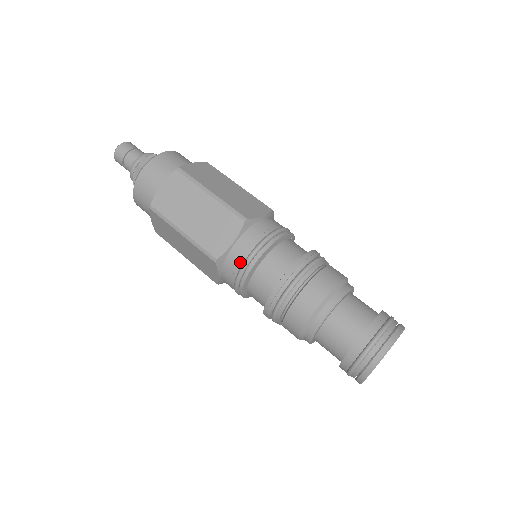
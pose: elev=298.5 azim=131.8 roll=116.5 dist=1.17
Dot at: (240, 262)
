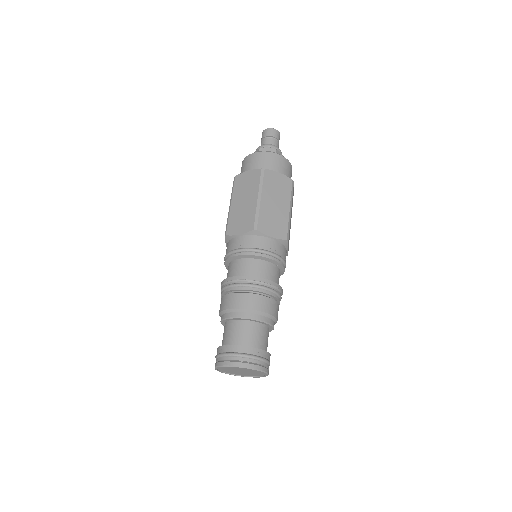
Dot at: (232, 248)
